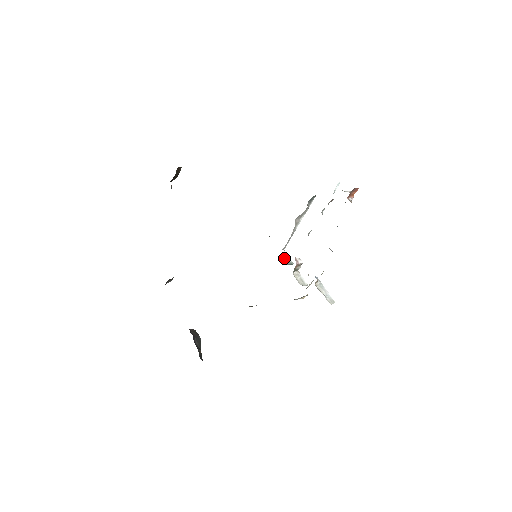
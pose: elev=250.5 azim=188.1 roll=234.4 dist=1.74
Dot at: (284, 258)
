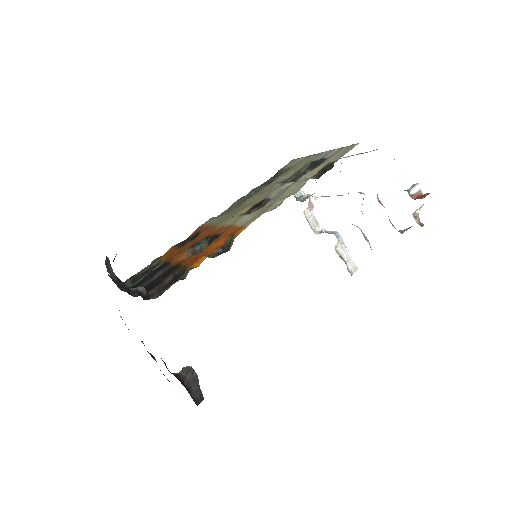
Dot at: occluded
